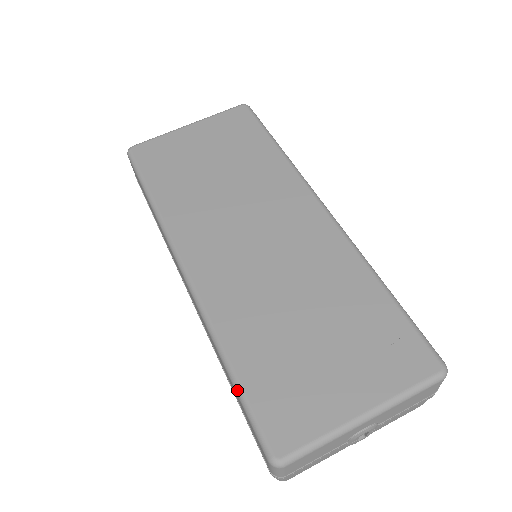
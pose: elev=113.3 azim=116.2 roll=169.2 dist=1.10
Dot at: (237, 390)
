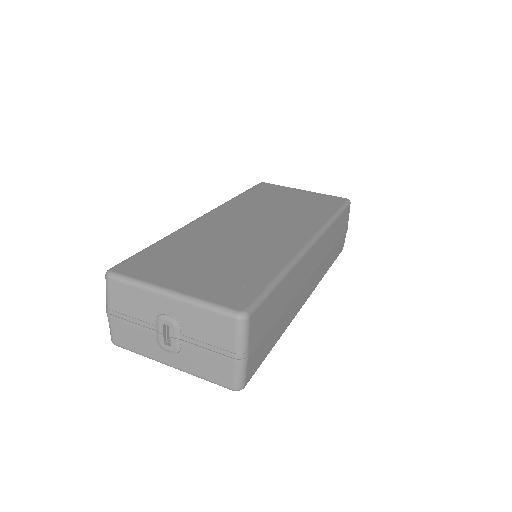
Dot at: (144, 249)
